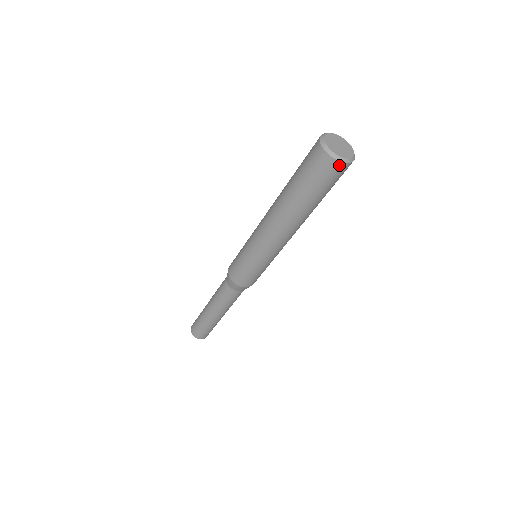
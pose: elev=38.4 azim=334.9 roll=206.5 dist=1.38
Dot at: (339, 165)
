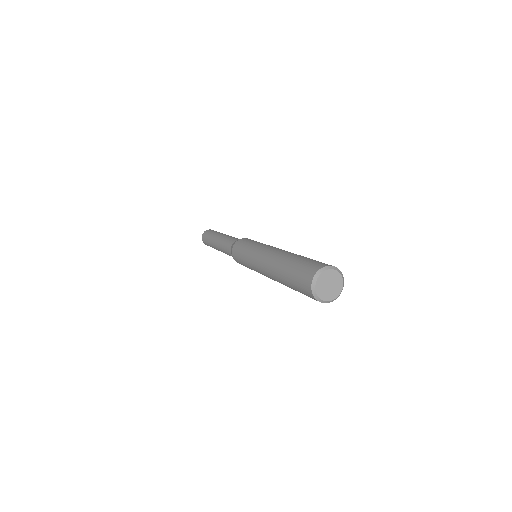
Dot at: (313, 297)
